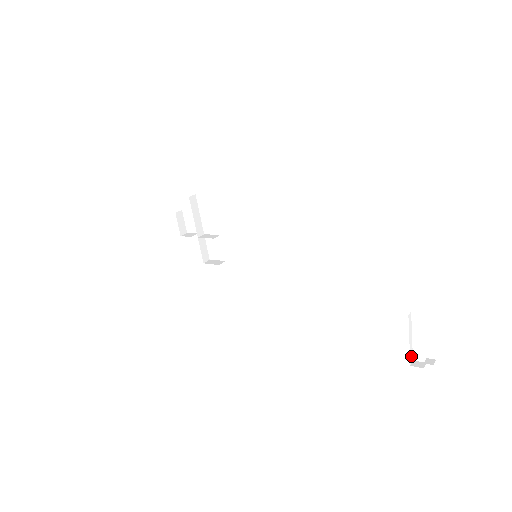
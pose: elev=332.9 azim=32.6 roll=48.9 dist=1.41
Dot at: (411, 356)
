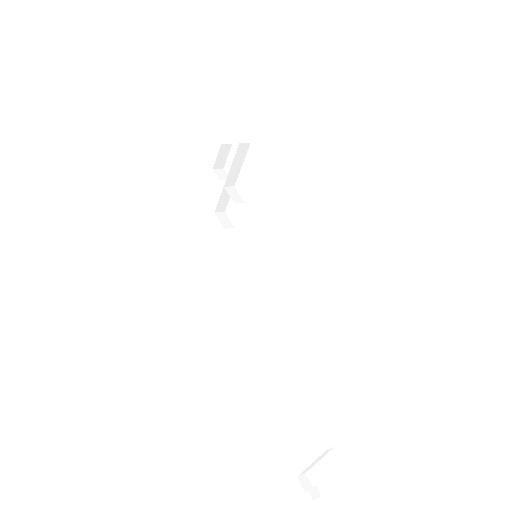
Dot at: (305, 471)
